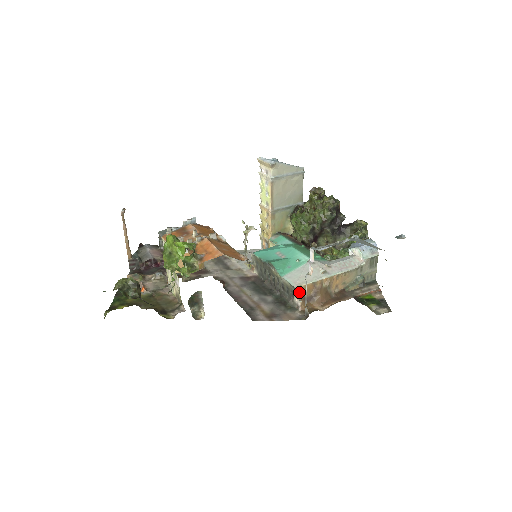
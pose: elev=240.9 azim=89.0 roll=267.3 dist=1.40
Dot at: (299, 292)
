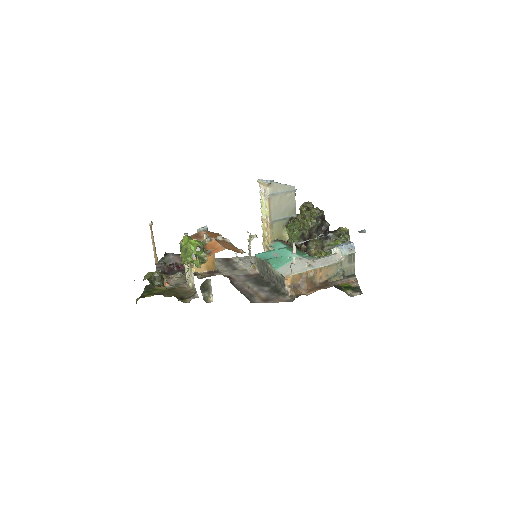
Dot at: (288, 281)
